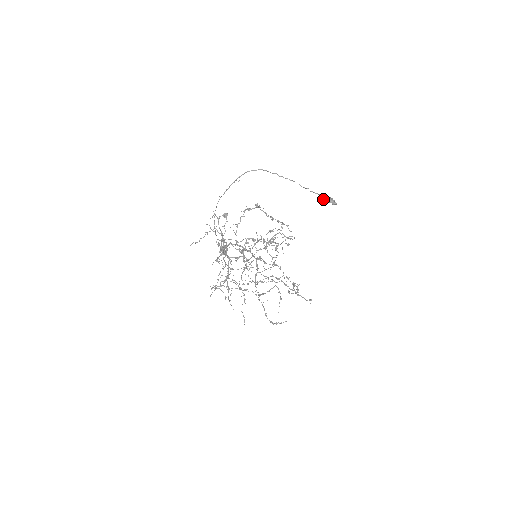
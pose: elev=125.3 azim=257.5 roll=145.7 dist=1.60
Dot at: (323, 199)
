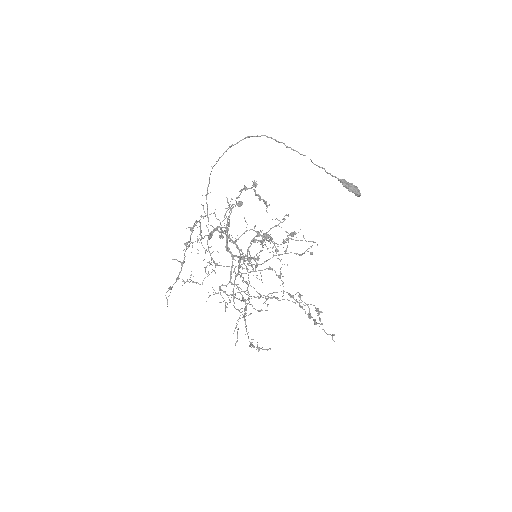
Dot at: occluded
